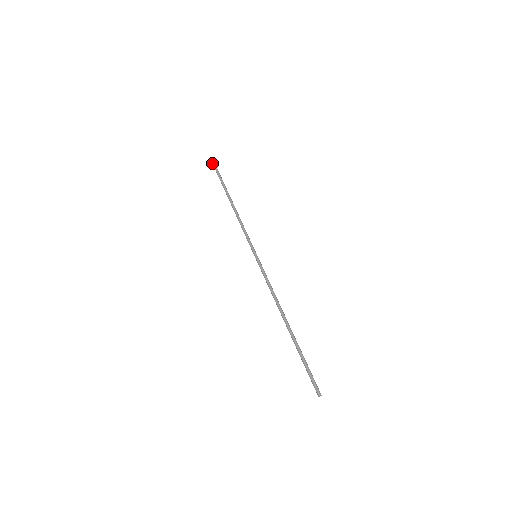
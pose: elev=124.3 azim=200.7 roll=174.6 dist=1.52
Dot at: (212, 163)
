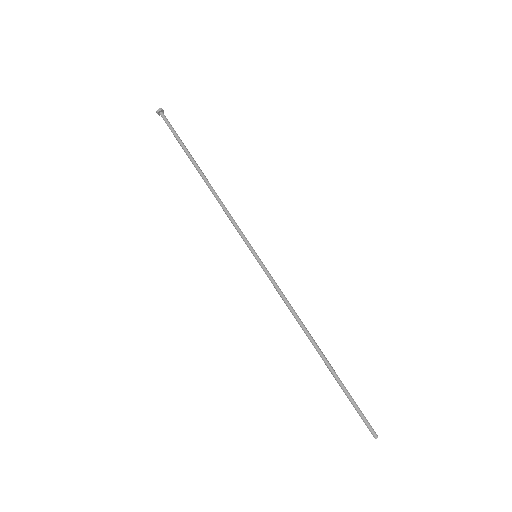
Dot at: occluded
